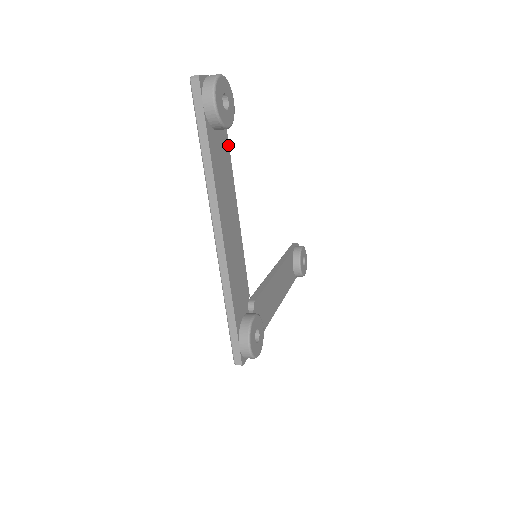
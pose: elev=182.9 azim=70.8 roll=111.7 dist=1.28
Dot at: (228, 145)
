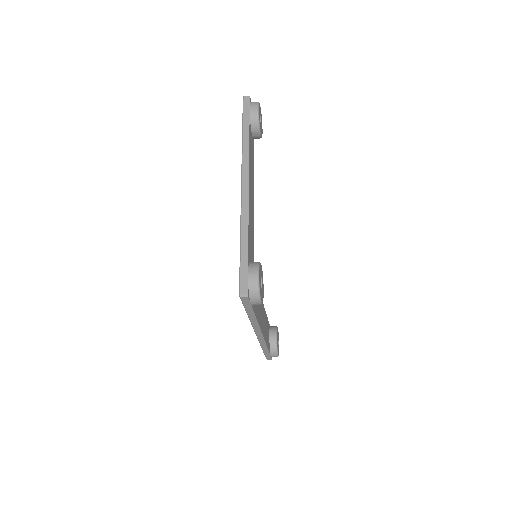
Dot at: occluded
